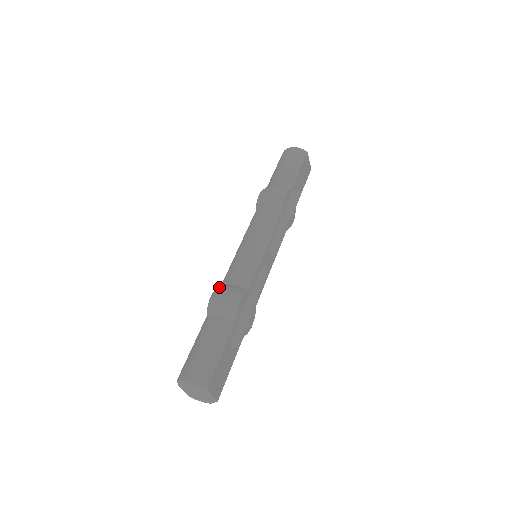
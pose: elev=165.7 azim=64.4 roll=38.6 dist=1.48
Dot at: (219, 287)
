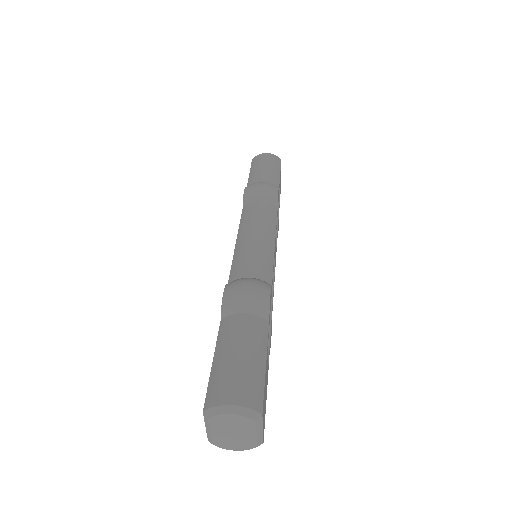
Dot at: occluded
